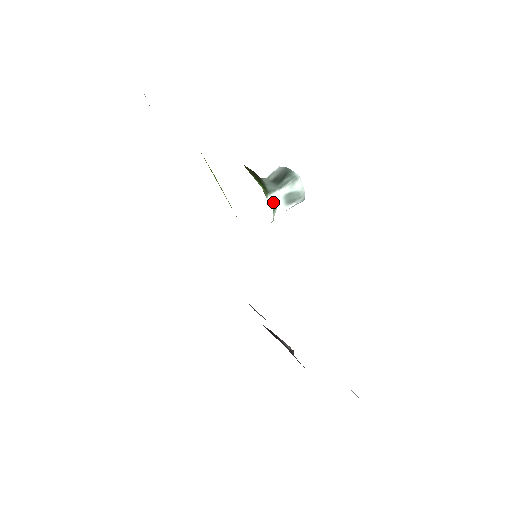
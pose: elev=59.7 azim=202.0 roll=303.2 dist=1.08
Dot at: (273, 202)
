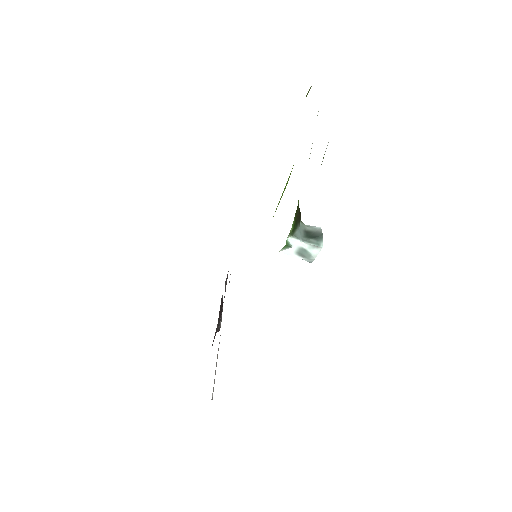
Dot at: (289, 243)
